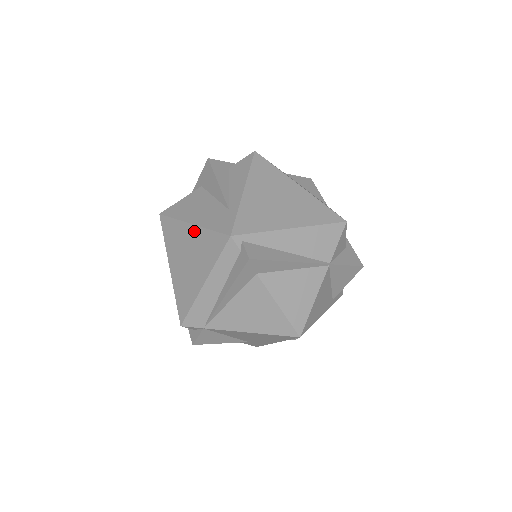
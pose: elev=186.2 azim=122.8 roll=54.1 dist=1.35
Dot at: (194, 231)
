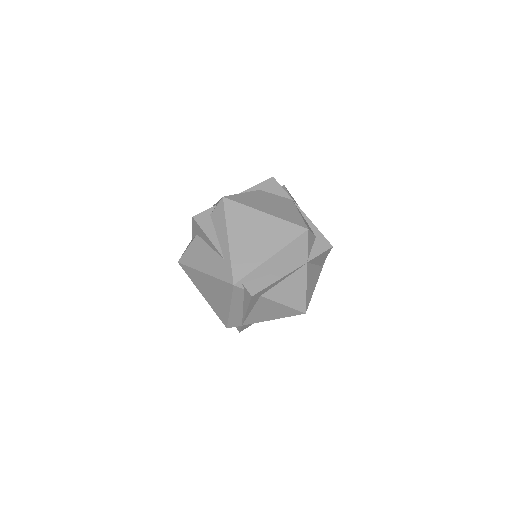
Dot at: (208, 278)
